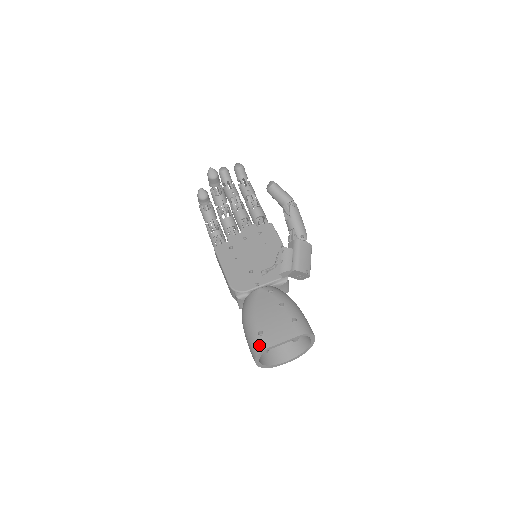
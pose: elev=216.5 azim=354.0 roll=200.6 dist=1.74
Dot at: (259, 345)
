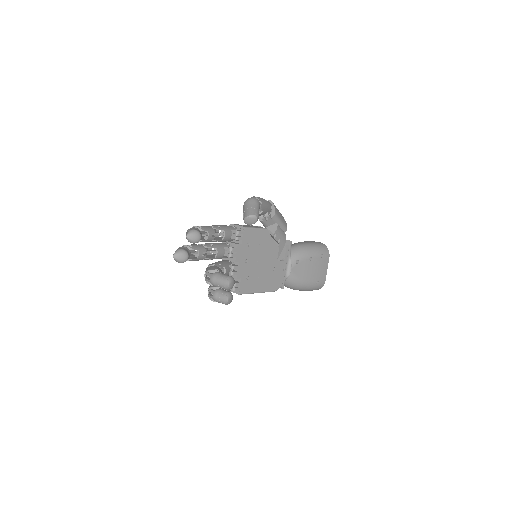
Dot at: (321, 286)
